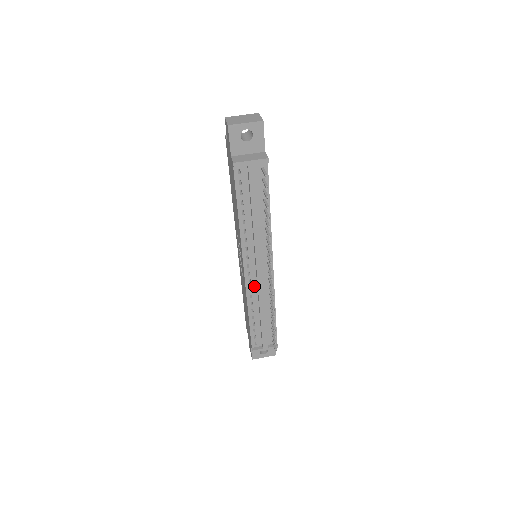
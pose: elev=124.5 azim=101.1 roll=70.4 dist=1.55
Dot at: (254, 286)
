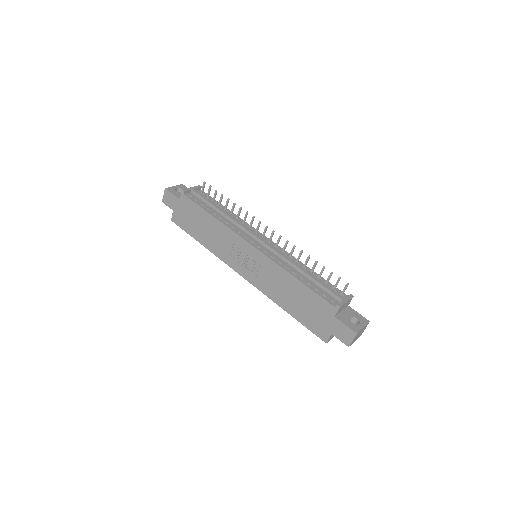
Dot at: (272, 255)
